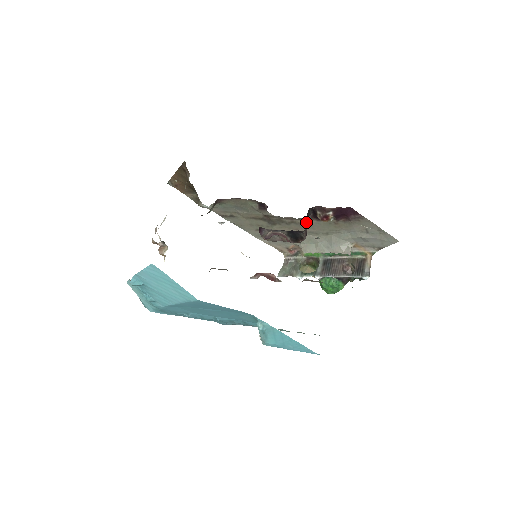
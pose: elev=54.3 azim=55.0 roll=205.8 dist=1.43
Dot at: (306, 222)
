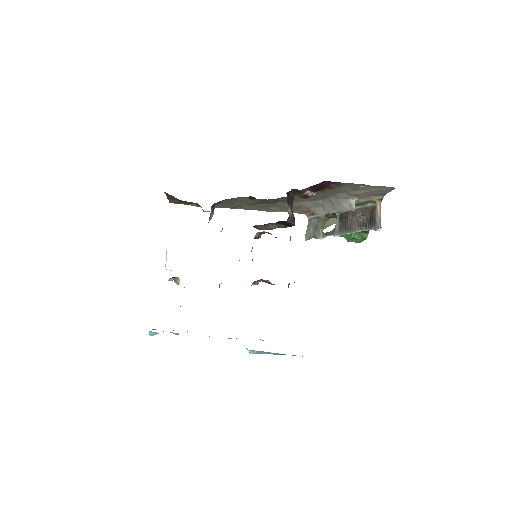
Dot at: (298, 196)
